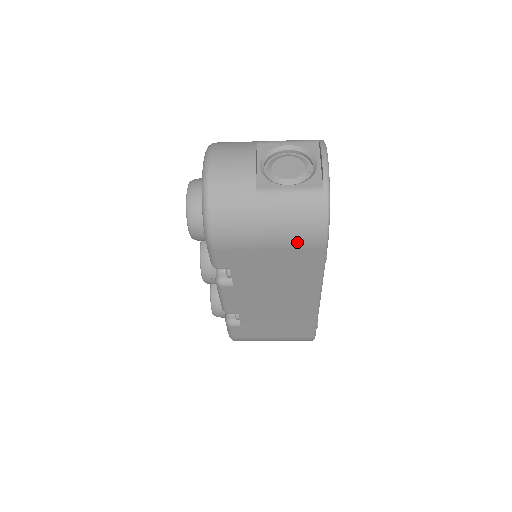
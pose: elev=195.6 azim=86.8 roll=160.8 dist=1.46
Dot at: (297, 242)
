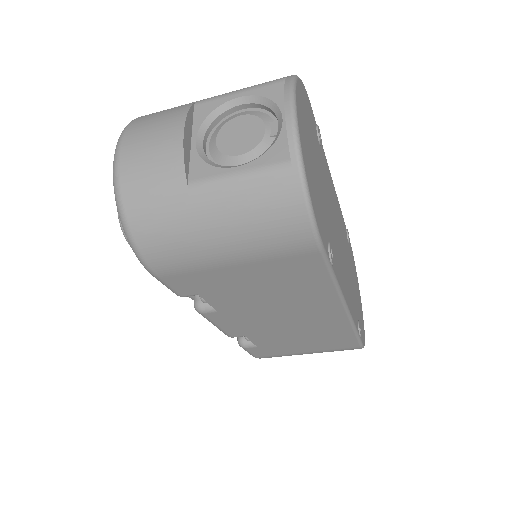
Dot at: (272, 251)
